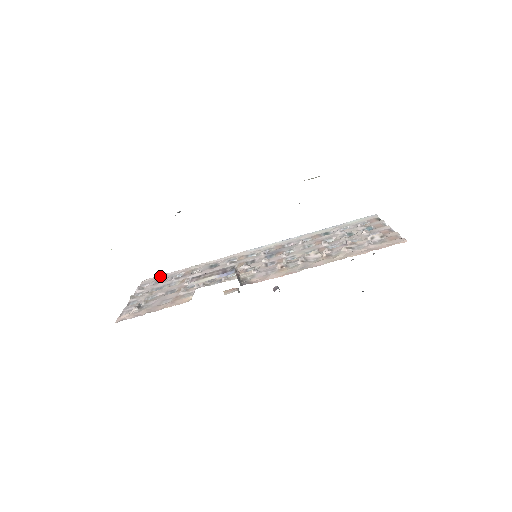
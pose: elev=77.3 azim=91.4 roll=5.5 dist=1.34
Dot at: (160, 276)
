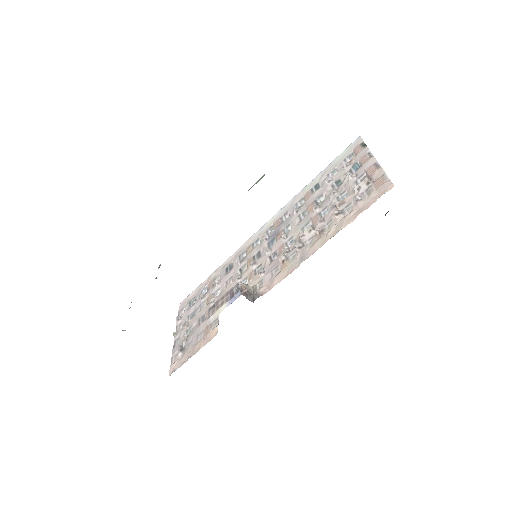
Dot at: (190, 295)
